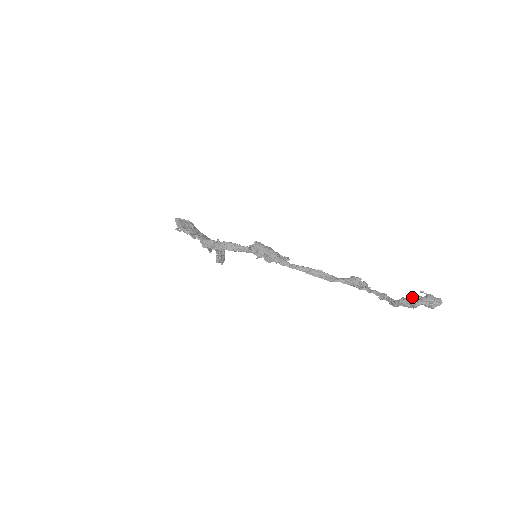
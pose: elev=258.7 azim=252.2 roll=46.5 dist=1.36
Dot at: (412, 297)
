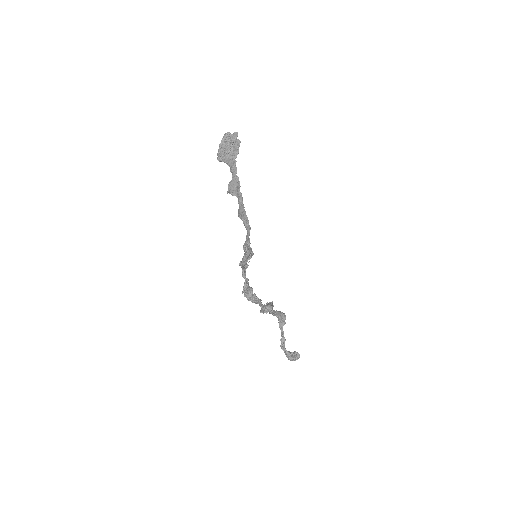
Dot at: (293, 356)
